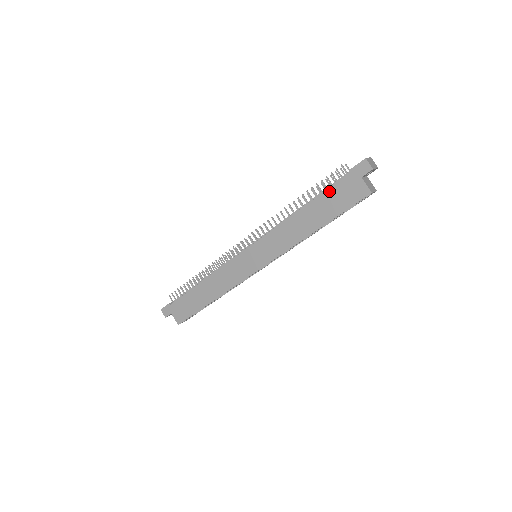
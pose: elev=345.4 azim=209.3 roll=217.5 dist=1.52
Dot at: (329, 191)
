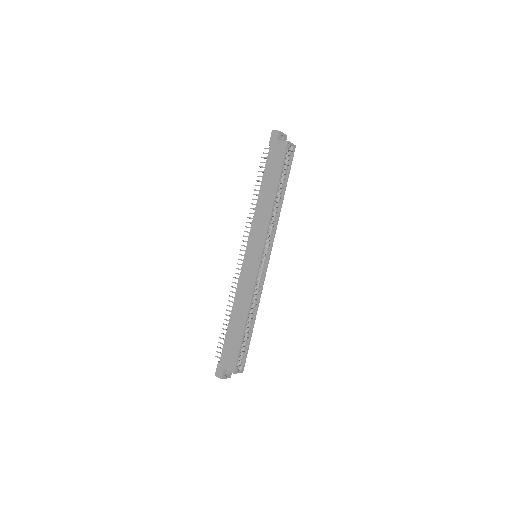
Dot at: (267, 166)
